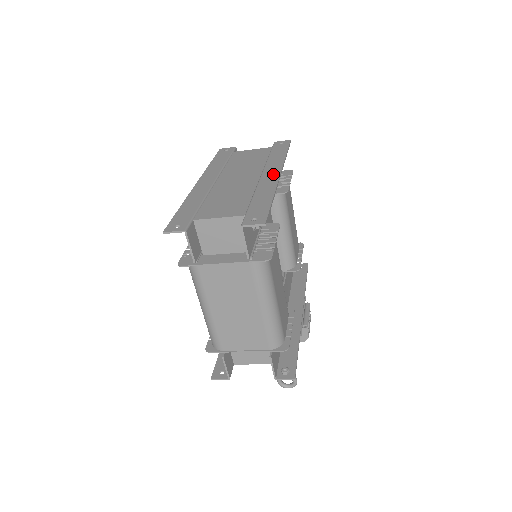
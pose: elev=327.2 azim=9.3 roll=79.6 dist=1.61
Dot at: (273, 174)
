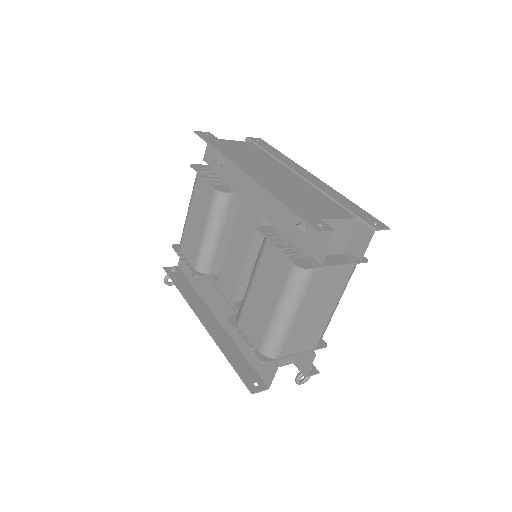
Dot at: (311, 176)
